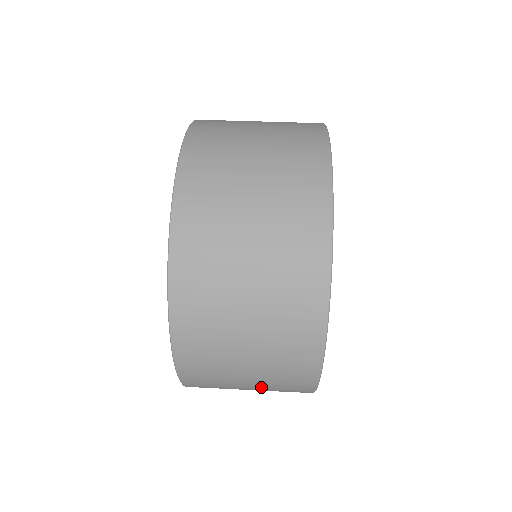
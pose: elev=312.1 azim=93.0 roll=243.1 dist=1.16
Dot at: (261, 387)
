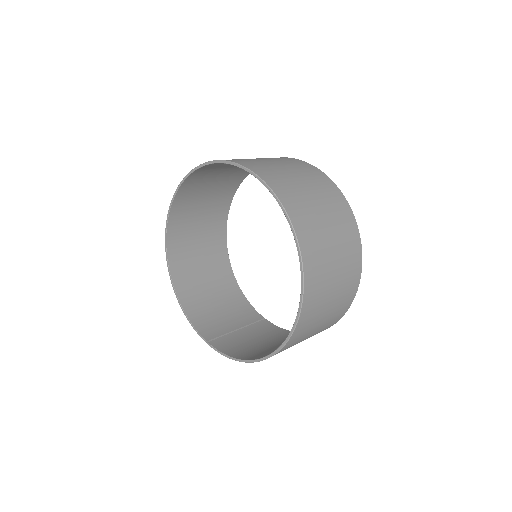
Dot at: occluded
